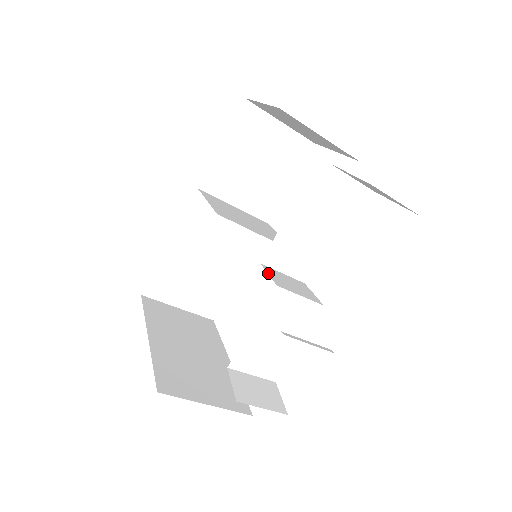
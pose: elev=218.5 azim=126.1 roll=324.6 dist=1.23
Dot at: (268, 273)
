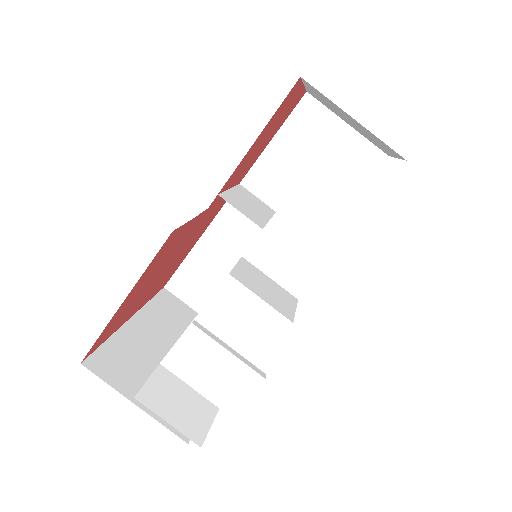
Dot at: (237, 264)
